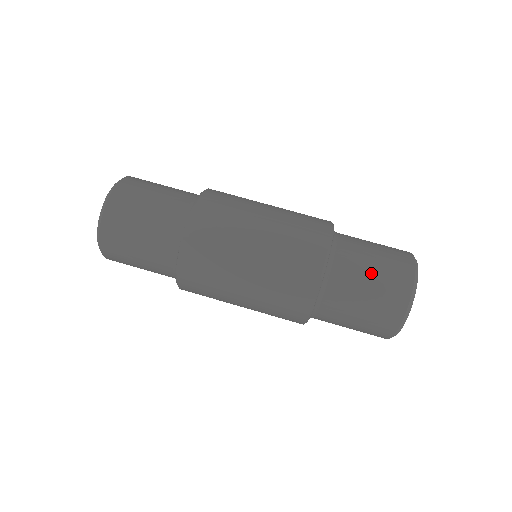
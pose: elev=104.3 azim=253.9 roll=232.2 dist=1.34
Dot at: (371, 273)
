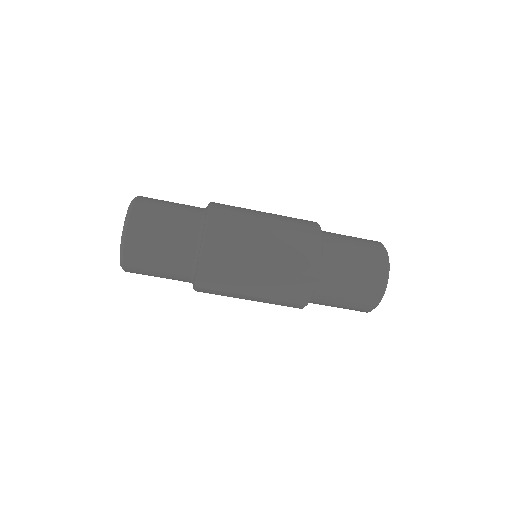
Dot at: (354, 270)
